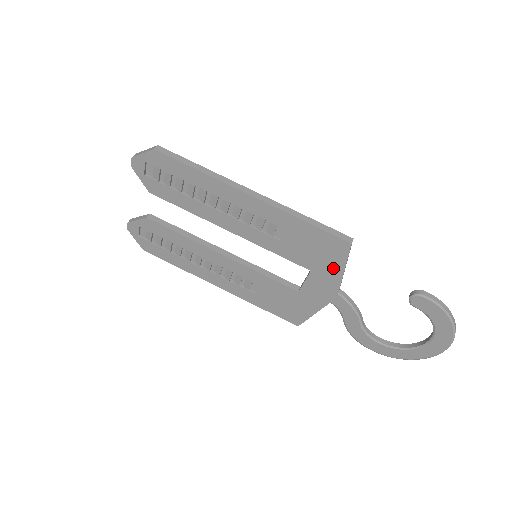
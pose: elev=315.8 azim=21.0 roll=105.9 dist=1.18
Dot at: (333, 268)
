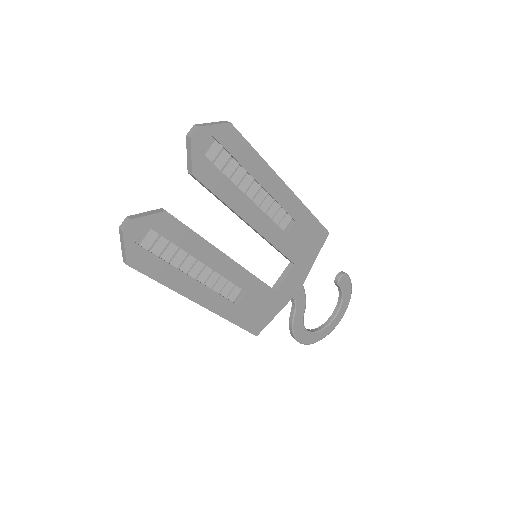
Dot at: (310, 258)
